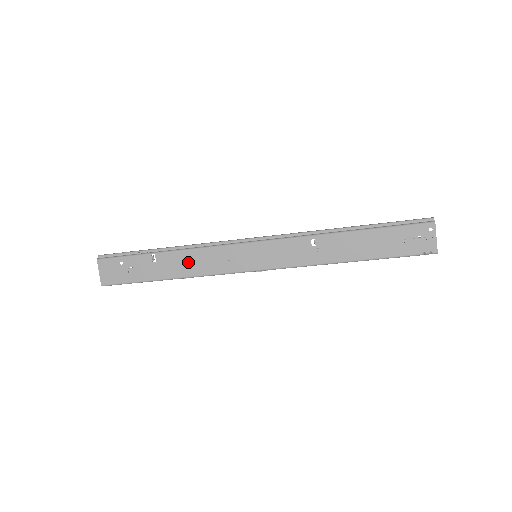
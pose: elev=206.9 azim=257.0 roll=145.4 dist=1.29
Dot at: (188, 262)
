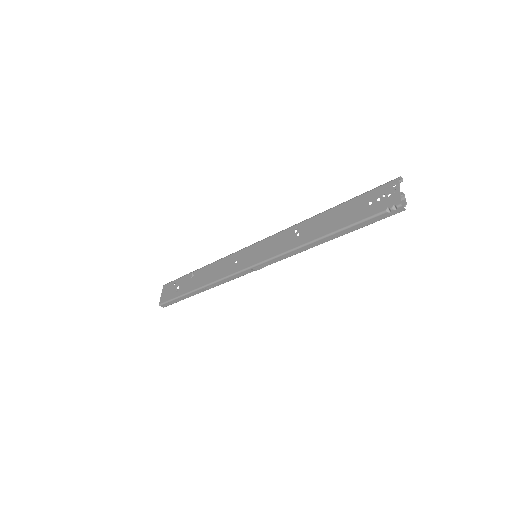
Dot at: (211, 272)
